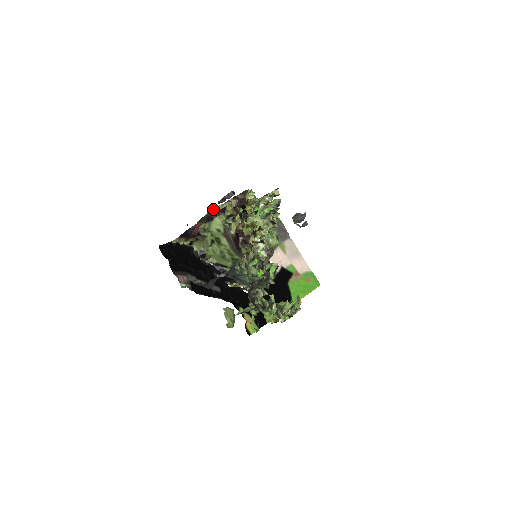
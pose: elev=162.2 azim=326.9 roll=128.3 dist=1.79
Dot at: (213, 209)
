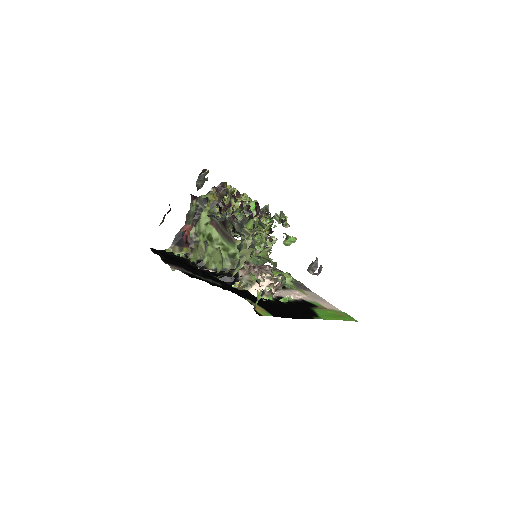
Dot at: (195, 197)
